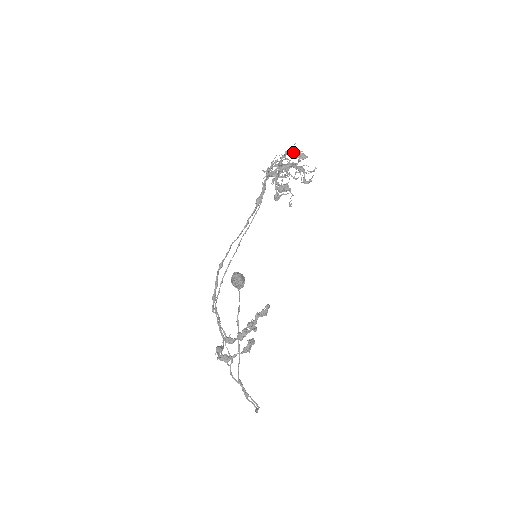
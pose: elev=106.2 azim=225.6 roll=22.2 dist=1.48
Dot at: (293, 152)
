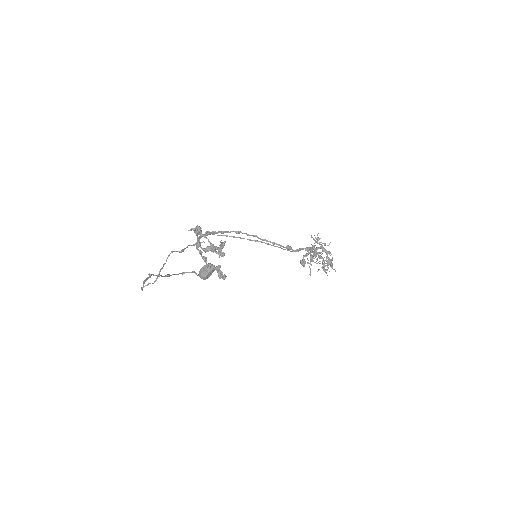
Dot at: (326, 263)
